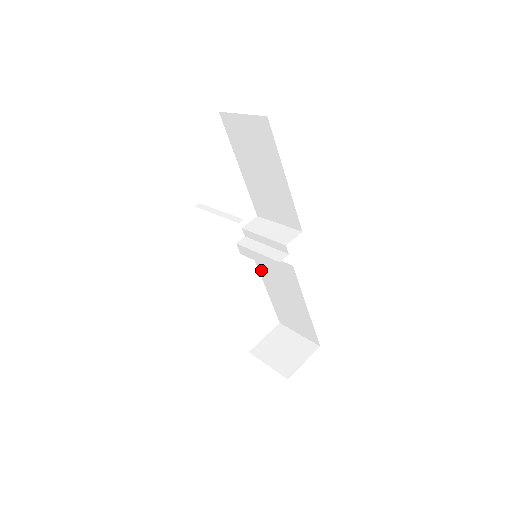
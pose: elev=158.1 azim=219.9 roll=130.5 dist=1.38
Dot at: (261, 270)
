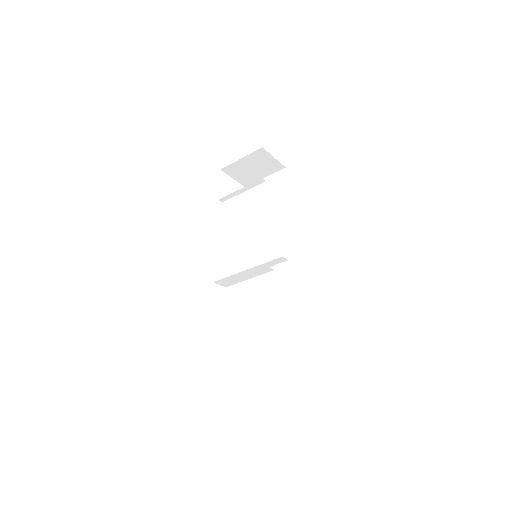
Dot at: (247, 300)
